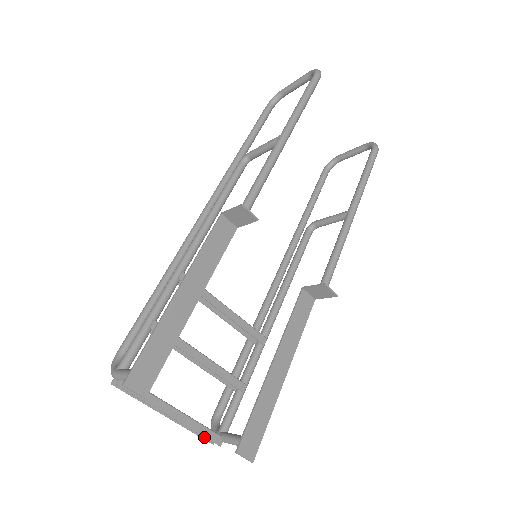
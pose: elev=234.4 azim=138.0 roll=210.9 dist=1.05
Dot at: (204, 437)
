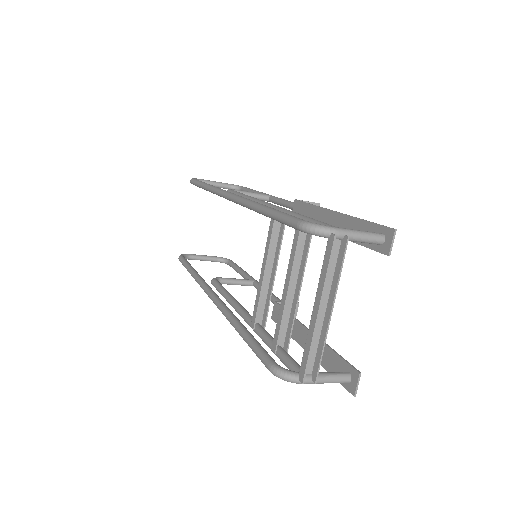
Dot at: (306, 367)
